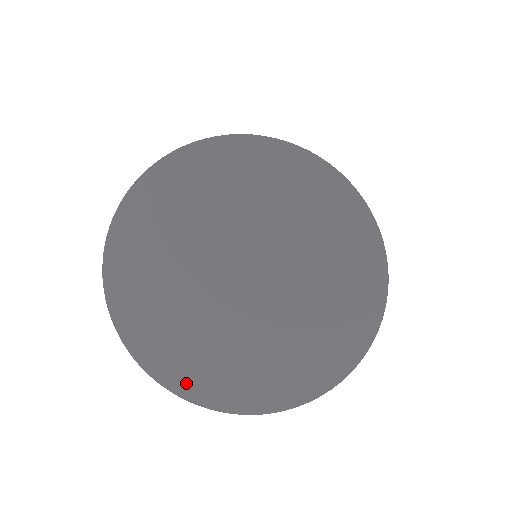
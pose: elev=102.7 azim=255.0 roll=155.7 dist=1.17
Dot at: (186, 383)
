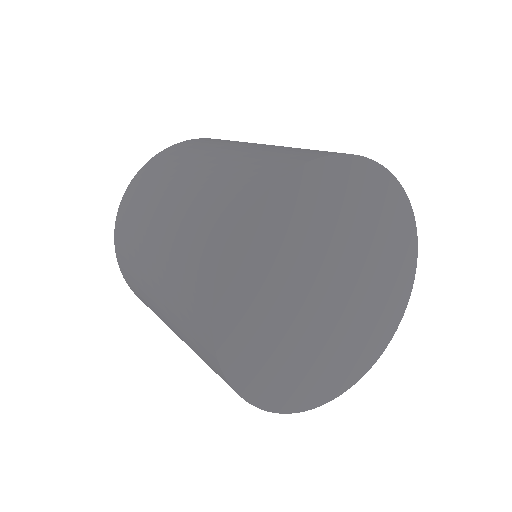
Dot at: (319, 394)
